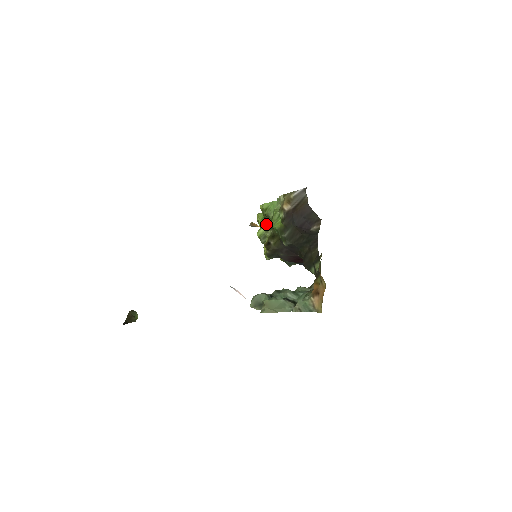
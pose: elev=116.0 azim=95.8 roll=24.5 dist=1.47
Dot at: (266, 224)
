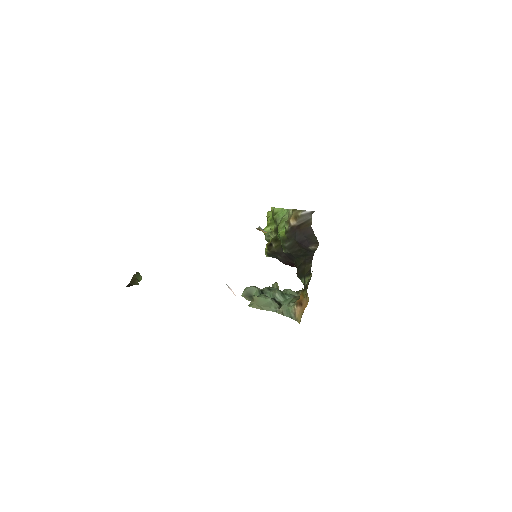
Dot at: (273, 226)
